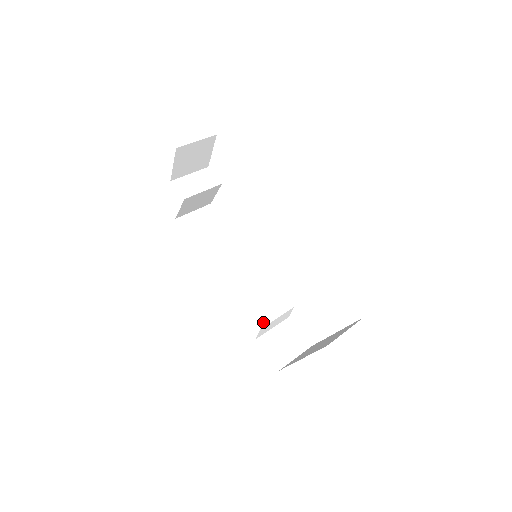
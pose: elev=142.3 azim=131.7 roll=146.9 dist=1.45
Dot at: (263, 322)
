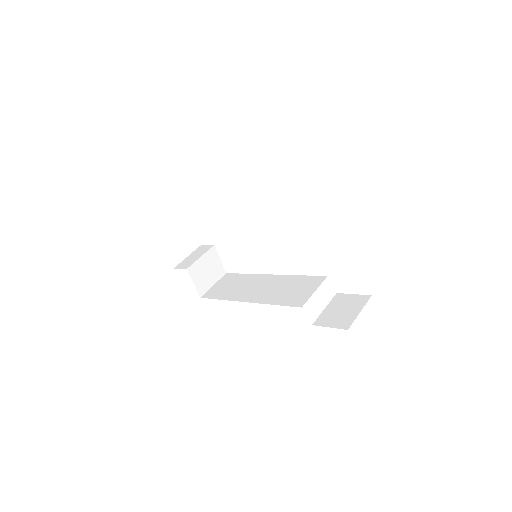
Dot at: (302, 302)
